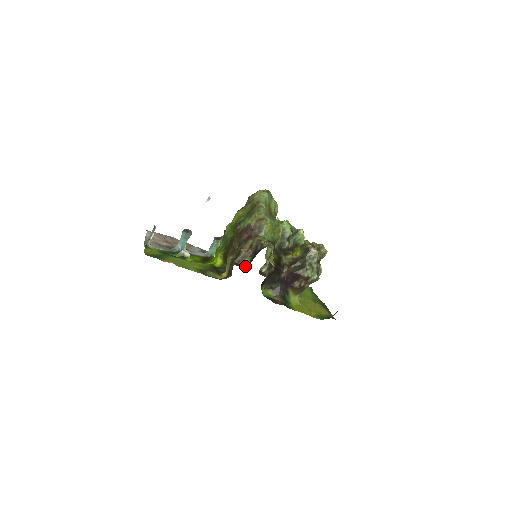
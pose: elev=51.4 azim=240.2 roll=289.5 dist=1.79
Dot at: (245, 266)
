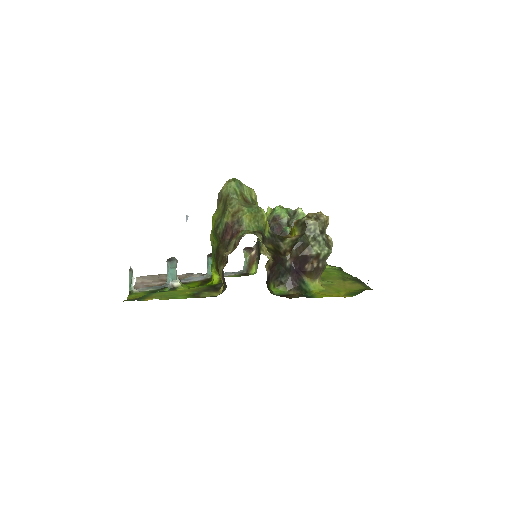
Dot at: (255, 273)
